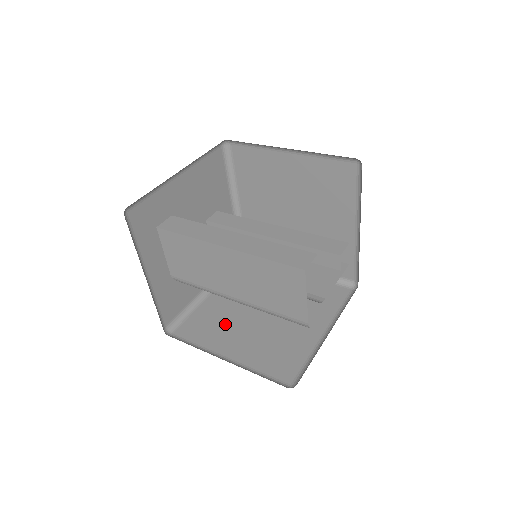
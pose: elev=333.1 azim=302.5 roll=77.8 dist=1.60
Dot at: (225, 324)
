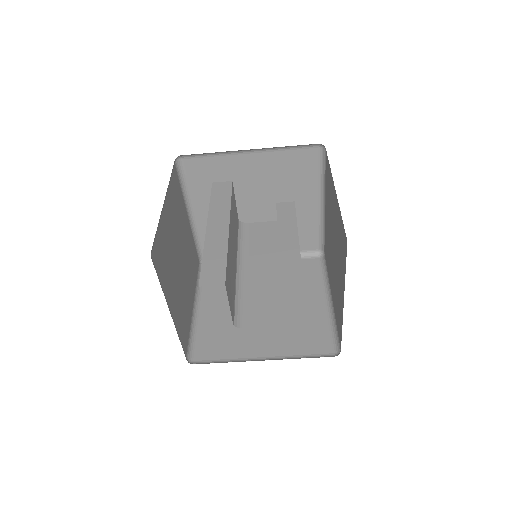
Dot at: occluded
